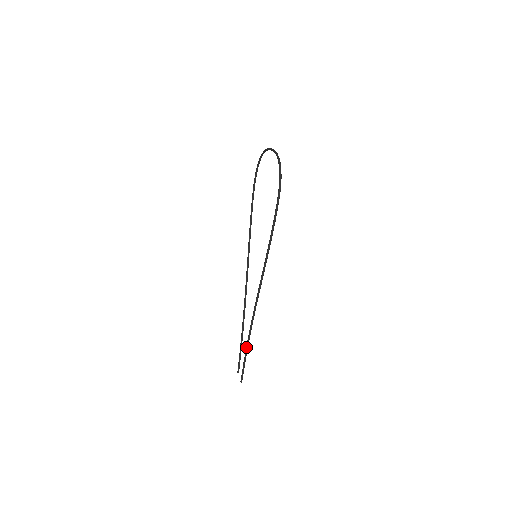
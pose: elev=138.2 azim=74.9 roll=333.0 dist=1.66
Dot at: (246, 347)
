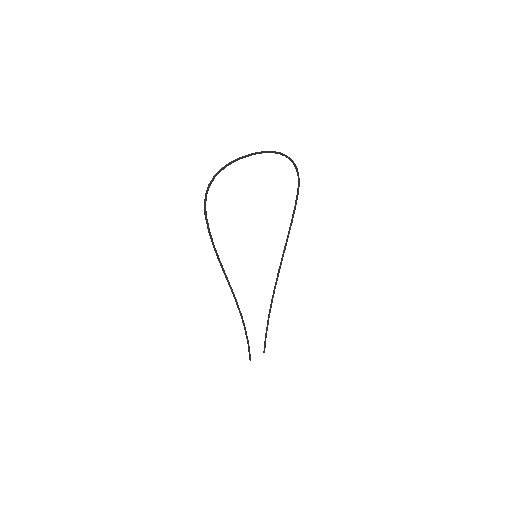
Dot at: (245, 333)
